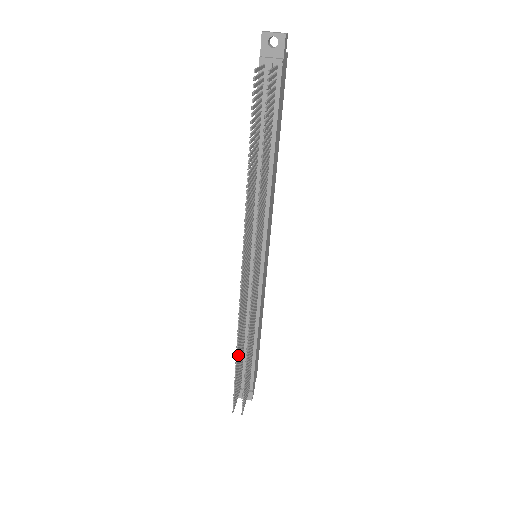
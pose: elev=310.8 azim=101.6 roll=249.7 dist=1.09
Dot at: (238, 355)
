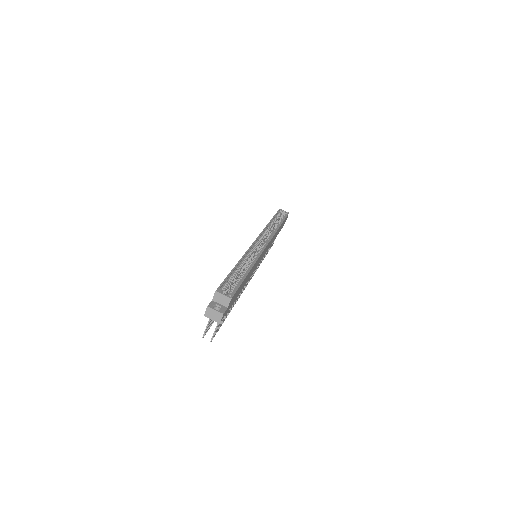
Dot at: occluded
